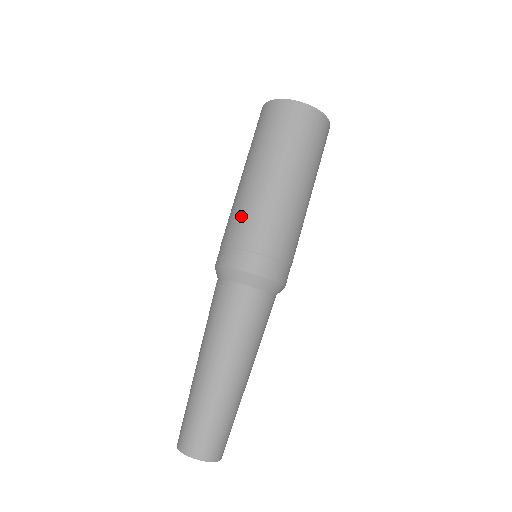
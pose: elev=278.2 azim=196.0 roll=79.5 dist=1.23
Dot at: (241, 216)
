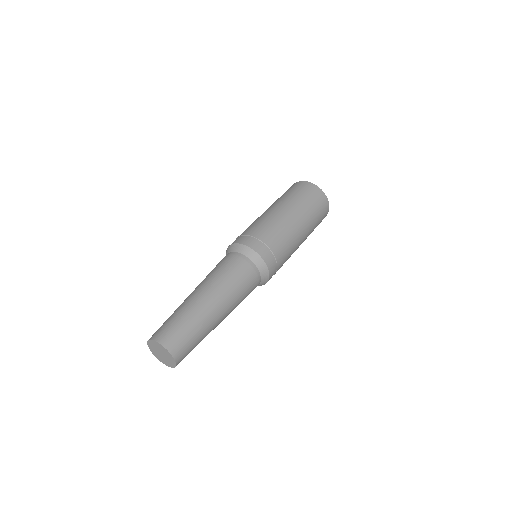
Dot at: occluded
